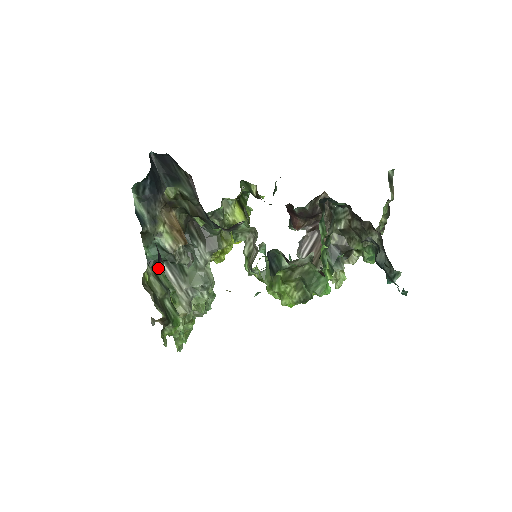
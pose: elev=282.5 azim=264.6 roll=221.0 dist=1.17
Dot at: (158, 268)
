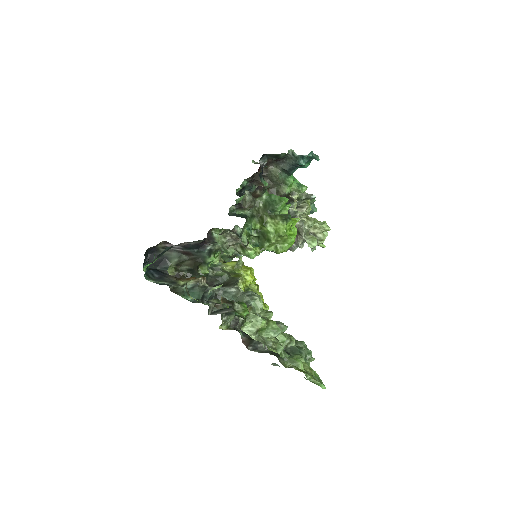
Dot at: occluded
